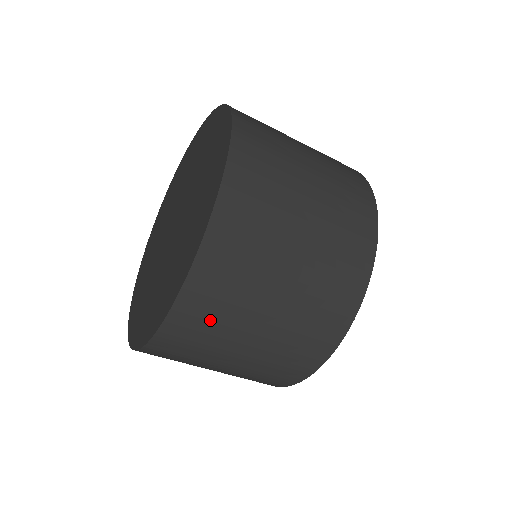
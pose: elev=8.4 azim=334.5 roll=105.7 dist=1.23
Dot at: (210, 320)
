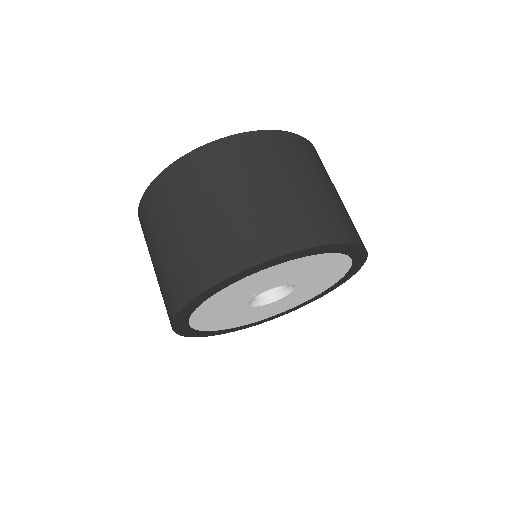
Dot at: (162, 204)
